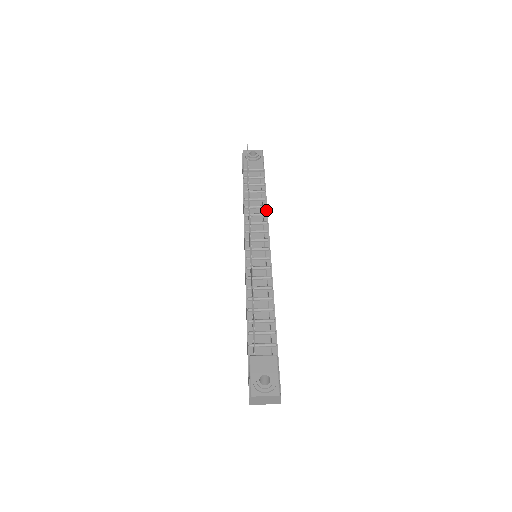
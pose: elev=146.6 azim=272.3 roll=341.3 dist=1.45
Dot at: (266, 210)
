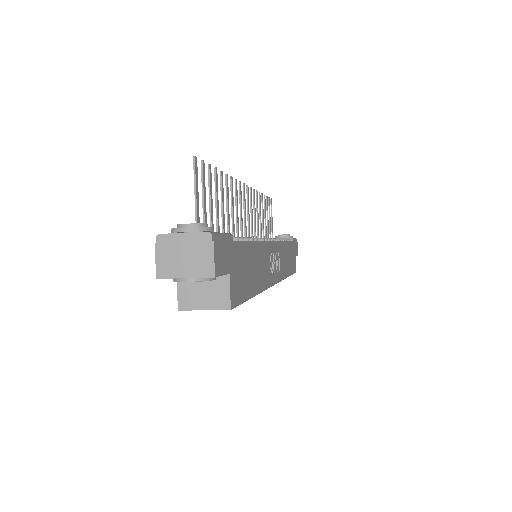
Dot at: occluded
